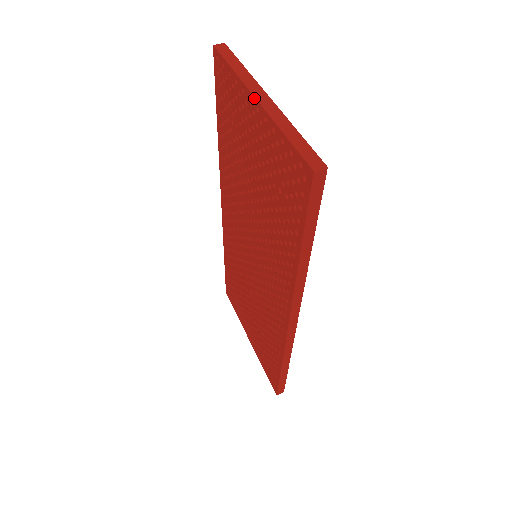
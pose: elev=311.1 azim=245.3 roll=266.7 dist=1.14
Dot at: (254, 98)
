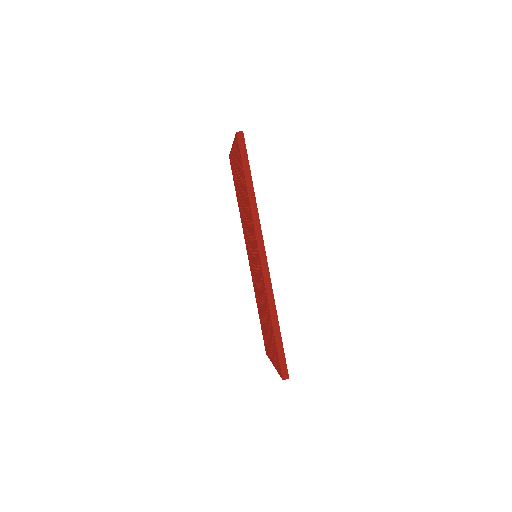
Dot at: (232, 146)
